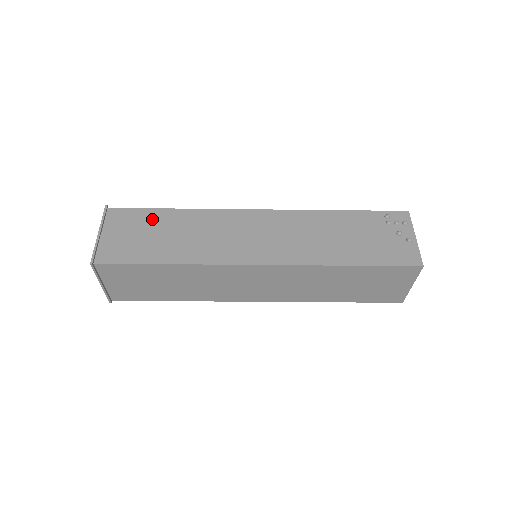
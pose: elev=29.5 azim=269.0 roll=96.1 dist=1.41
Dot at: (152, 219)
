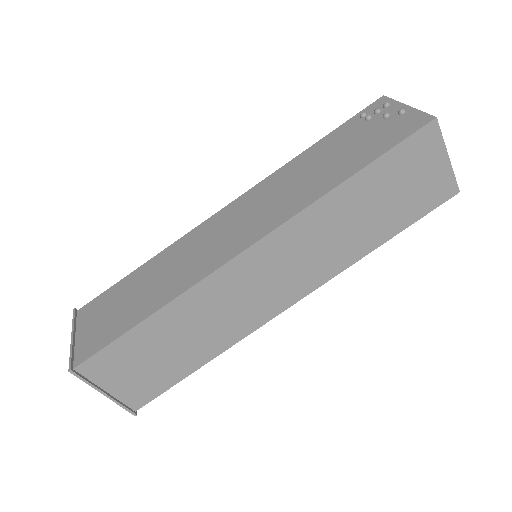
Dot at: (122, 289)
